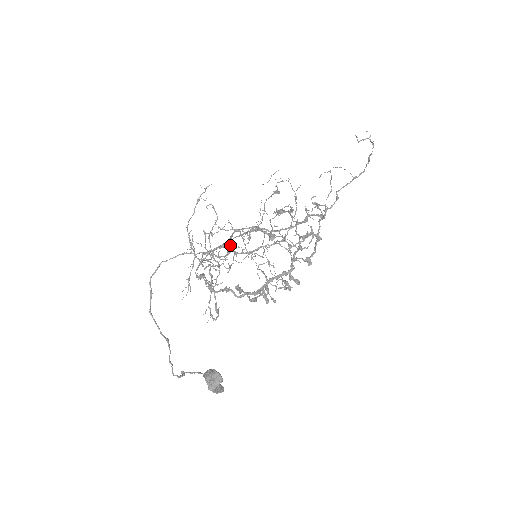
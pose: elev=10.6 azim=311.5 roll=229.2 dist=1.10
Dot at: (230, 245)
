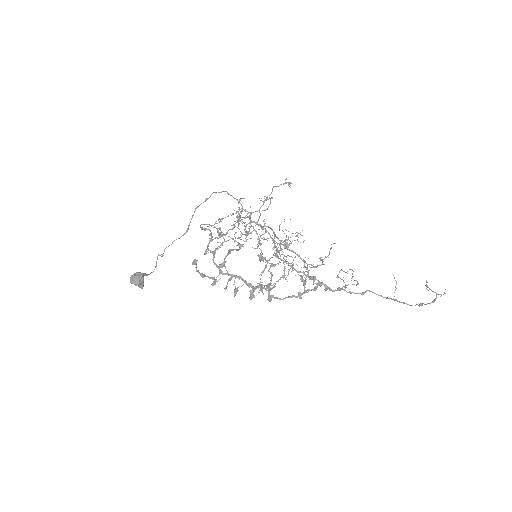
Dot at: (251, 232)
